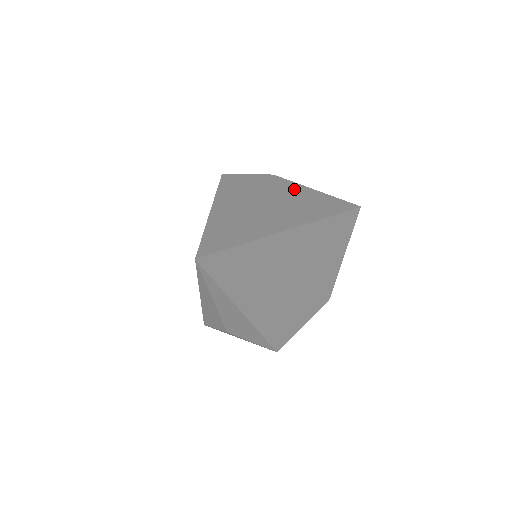
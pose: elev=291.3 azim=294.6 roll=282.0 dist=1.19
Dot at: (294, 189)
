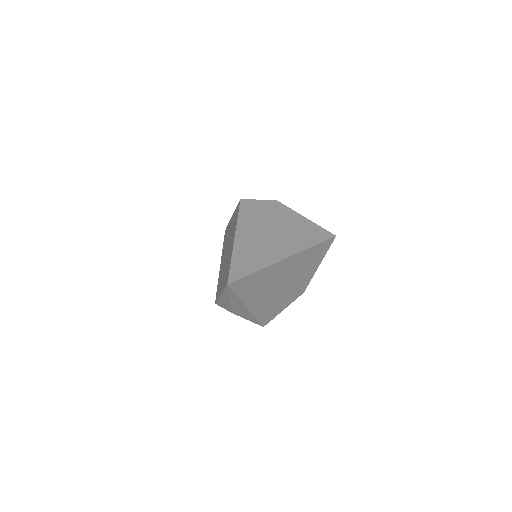
Dot at: (291, 217)
